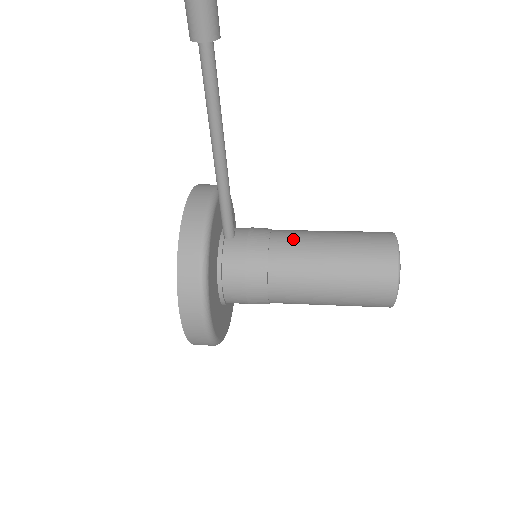
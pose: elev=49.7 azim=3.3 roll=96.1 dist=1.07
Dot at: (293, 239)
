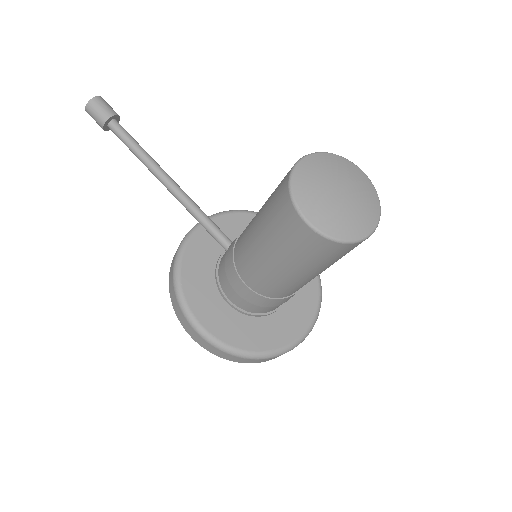
Dot at: occluded
